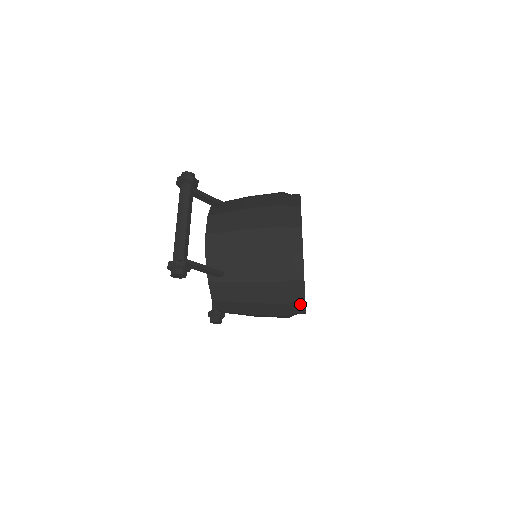
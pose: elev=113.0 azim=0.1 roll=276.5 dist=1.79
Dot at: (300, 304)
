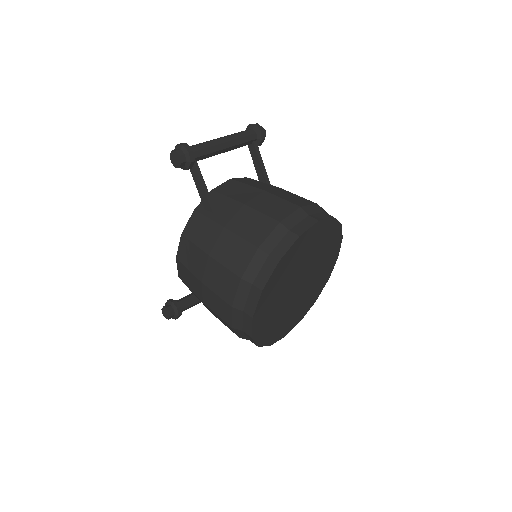
Dot at: (254, 295)
